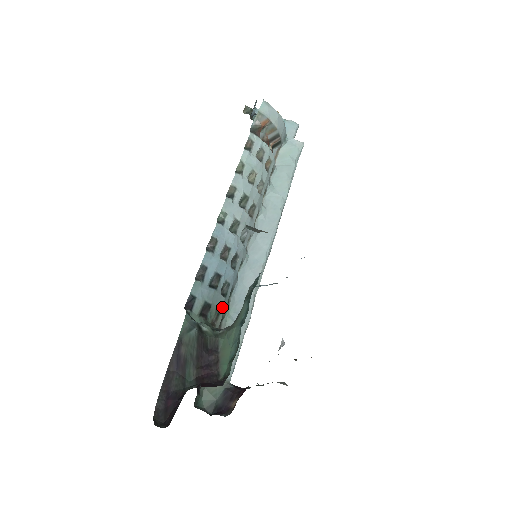
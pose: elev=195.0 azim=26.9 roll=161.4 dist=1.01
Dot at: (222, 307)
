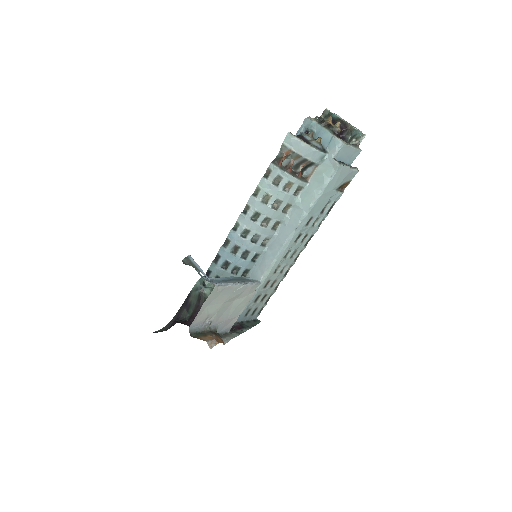
Dot at: occluded
